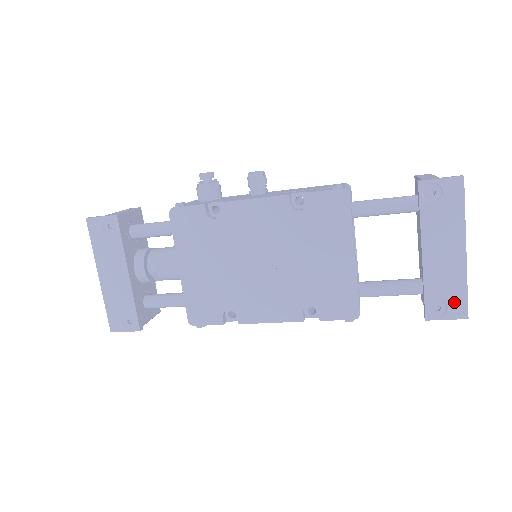
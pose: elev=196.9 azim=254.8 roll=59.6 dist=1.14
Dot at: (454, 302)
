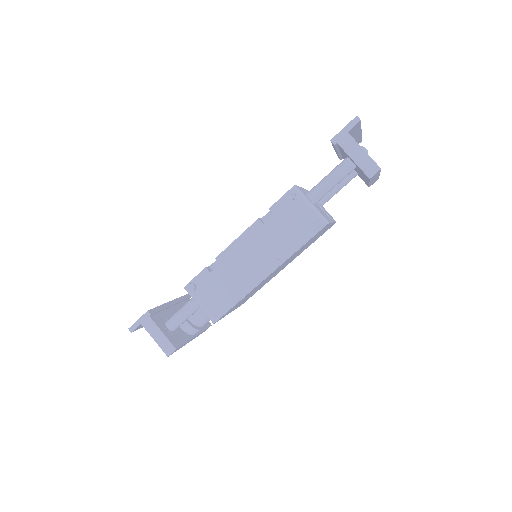
Dot at: occluded
